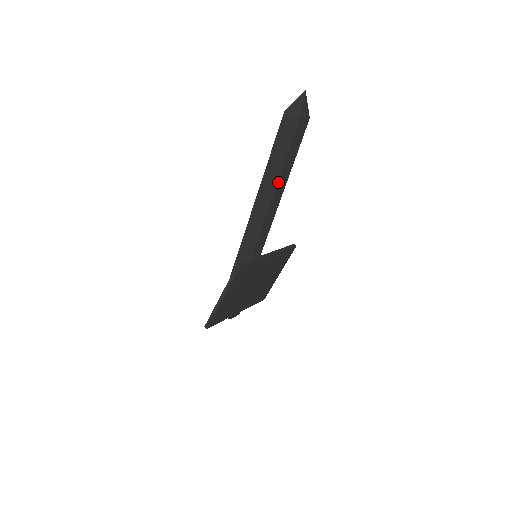
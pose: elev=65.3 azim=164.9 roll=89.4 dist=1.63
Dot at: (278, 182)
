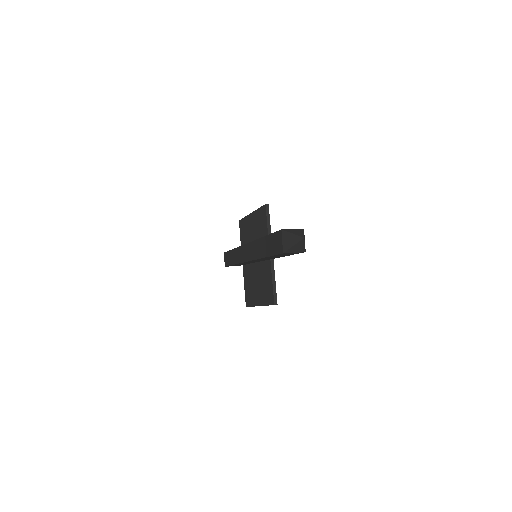
Dot at: occluded
